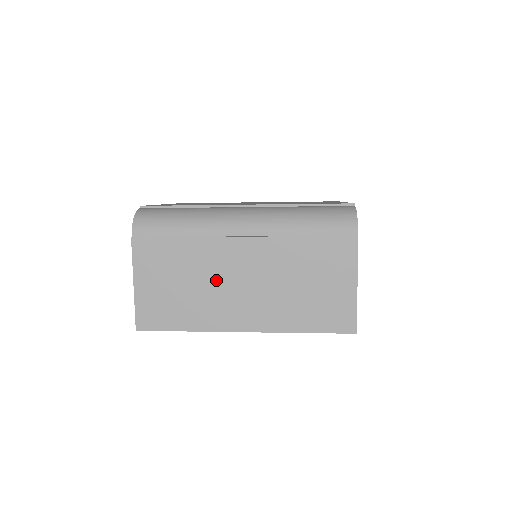
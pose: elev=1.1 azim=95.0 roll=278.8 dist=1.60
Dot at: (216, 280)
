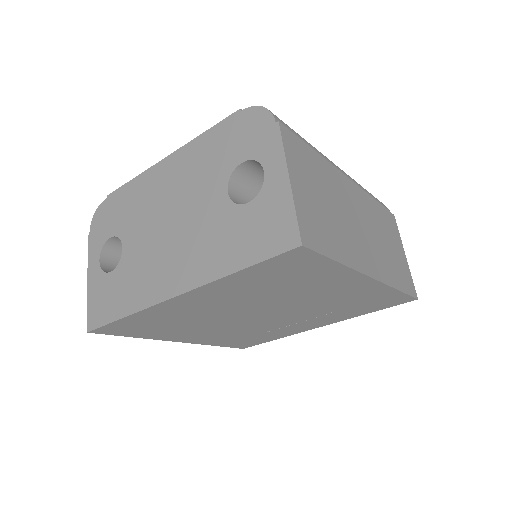
Dot at: (345, 211)
